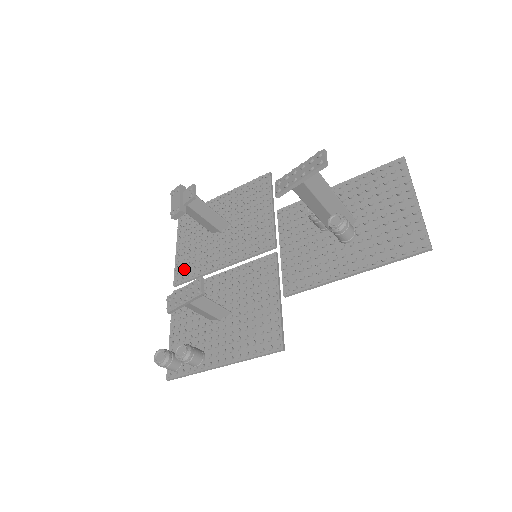
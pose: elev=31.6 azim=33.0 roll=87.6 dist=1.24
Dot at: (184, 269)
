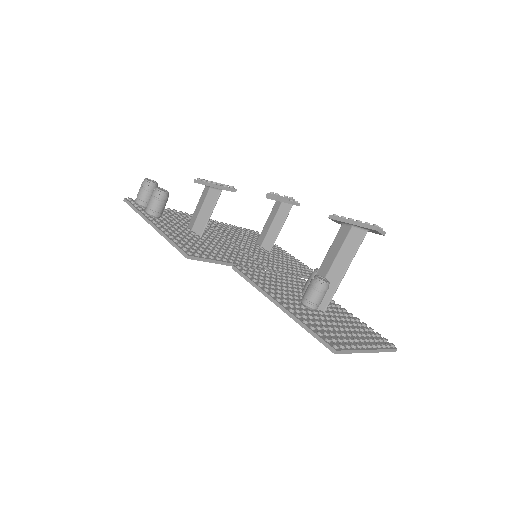
Dot at: occluded
